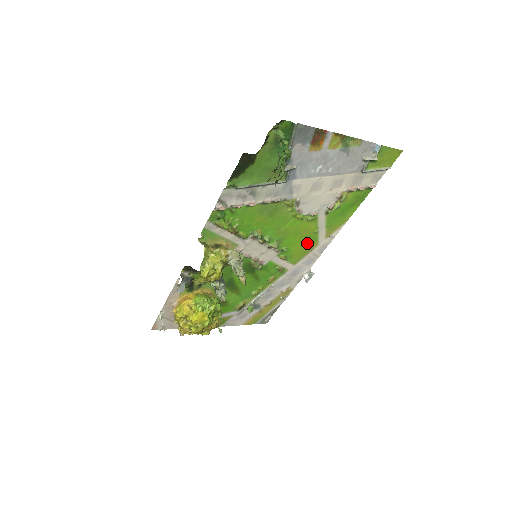
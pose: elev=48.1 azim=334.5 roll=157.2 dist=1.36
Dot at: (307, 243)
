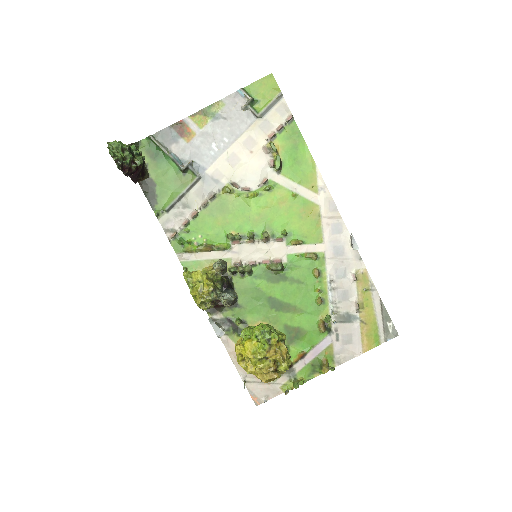
Dot at: (303, 212)
